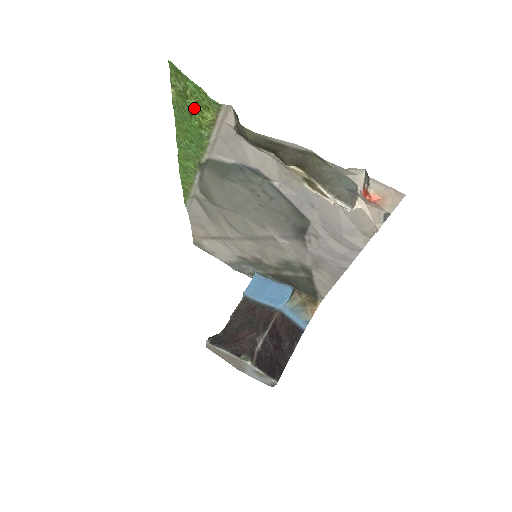
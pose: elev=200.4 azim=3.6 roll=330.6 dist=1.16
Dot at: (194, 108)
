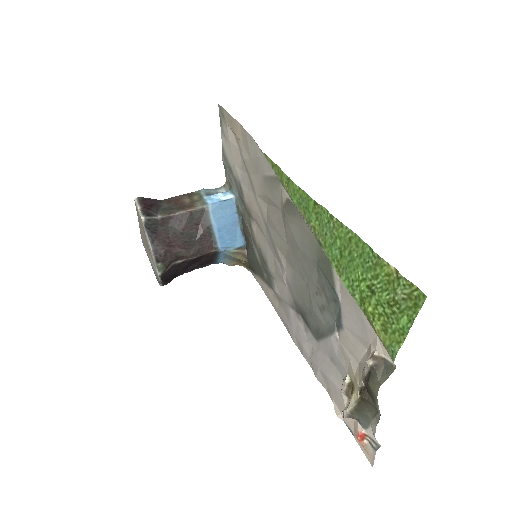
Dot at: (380, 305)
